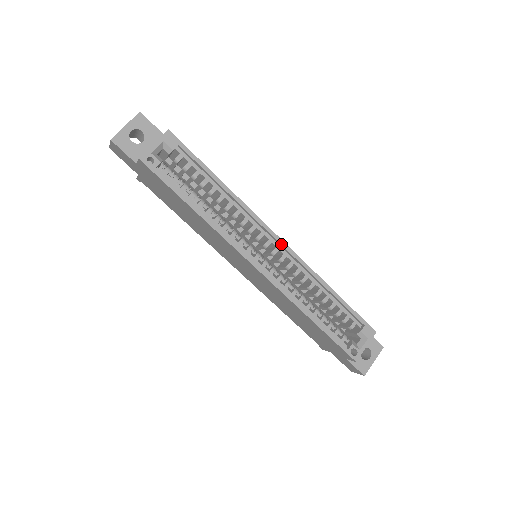
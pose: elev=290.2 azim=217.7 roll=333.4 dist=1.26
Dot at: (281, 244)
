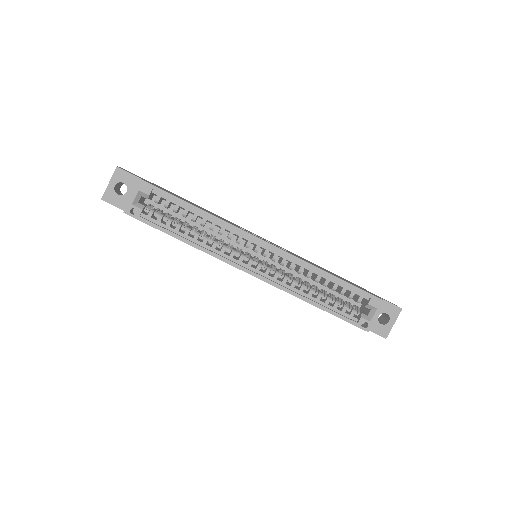
Dot at: (269, 247)
